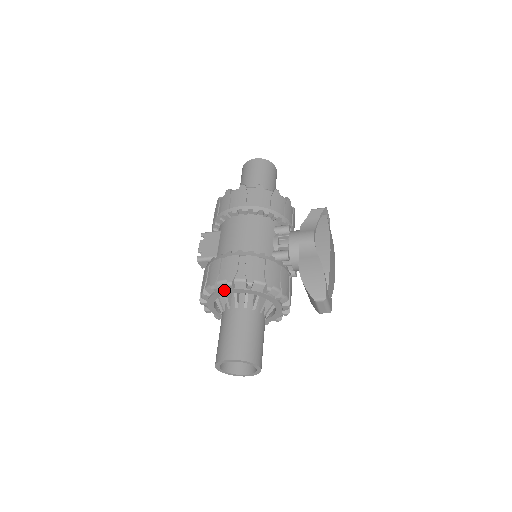
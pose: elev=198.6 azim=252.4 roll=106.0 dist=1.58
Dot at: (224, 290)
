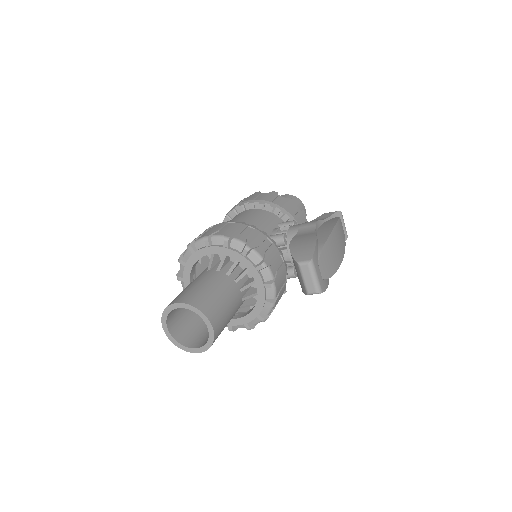
Dot at: (200, 249)
